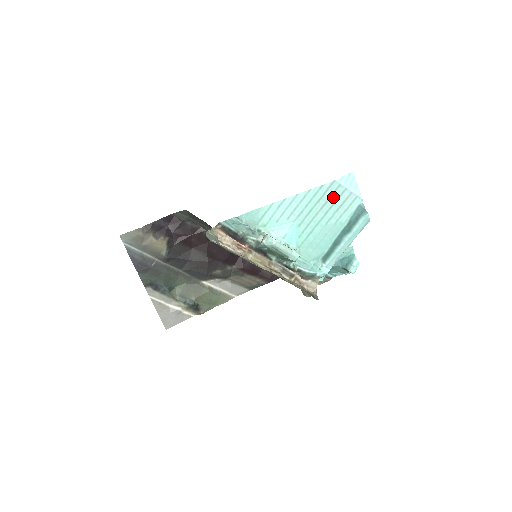
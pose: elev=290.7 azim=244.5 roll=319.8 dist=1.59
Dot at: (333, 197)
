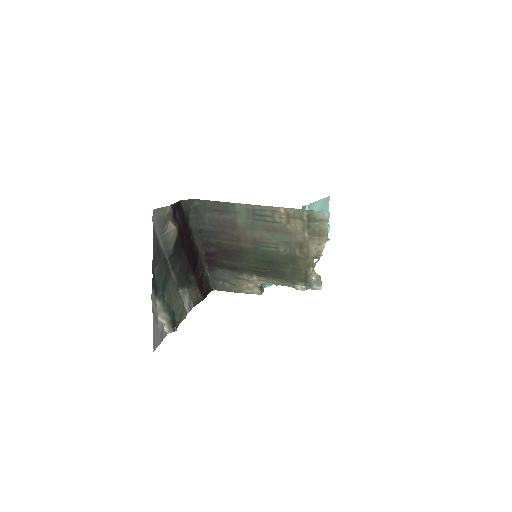
Dot at: (325, 208)
